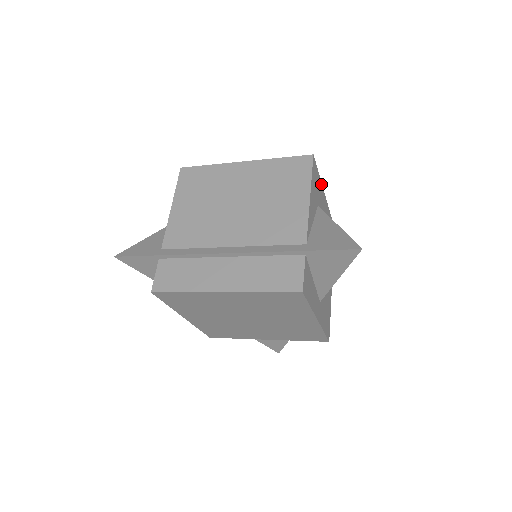
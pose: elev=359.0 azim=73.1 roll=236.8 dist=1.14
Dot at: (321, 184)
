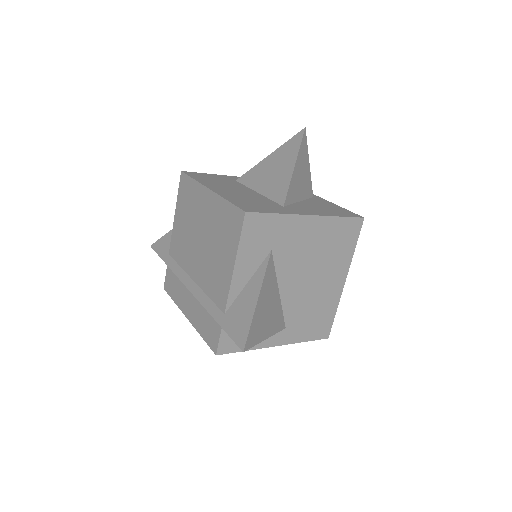
Dot at: (288, 216)
